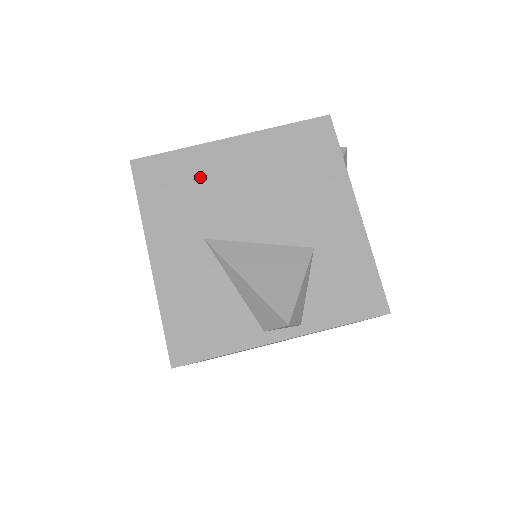
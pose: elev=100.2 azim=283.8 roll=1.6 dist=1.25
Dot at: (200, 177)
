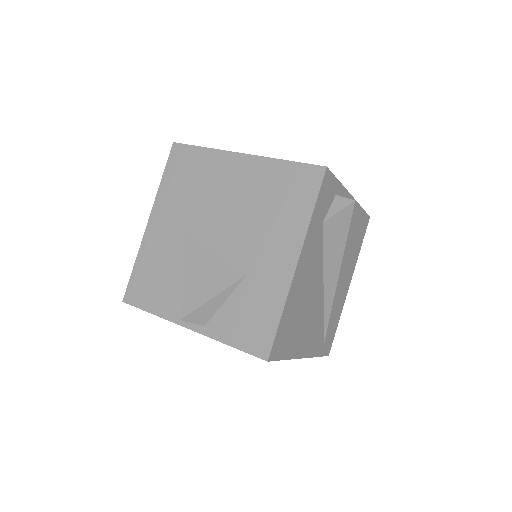
Dot at: (206, 176)
